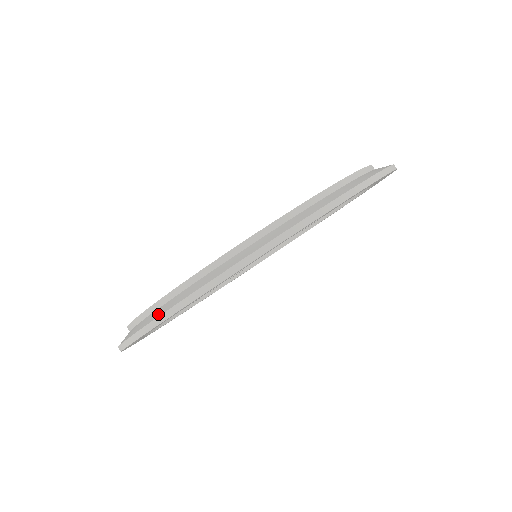
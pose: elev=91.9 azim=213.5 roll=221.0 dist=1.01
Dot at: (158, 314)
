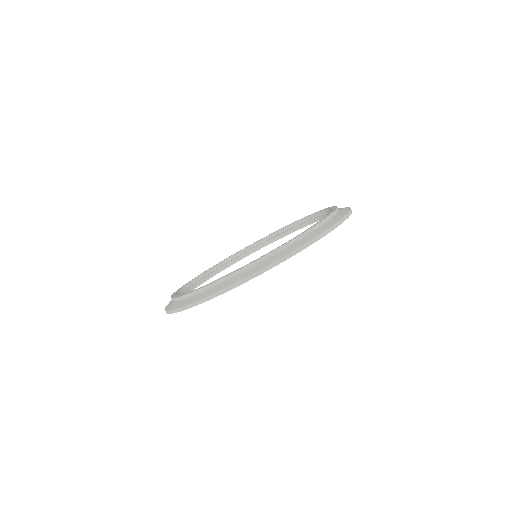
Dot at: (166, 306)
